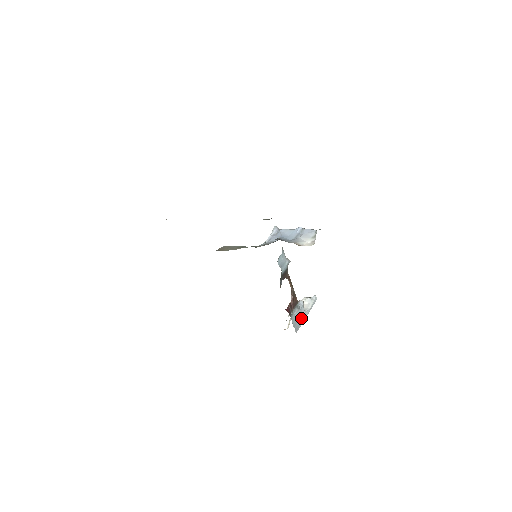
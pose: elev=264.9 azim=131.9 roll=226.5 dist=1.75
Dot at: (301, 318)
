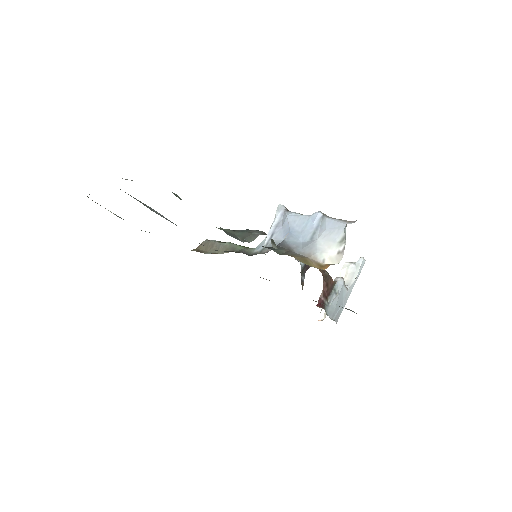
Dot at: (342, 300)
